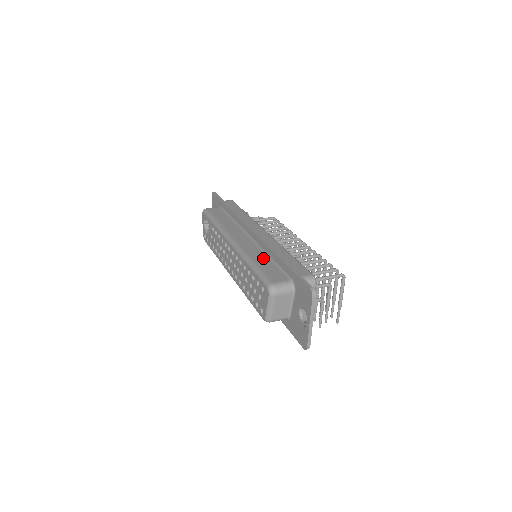
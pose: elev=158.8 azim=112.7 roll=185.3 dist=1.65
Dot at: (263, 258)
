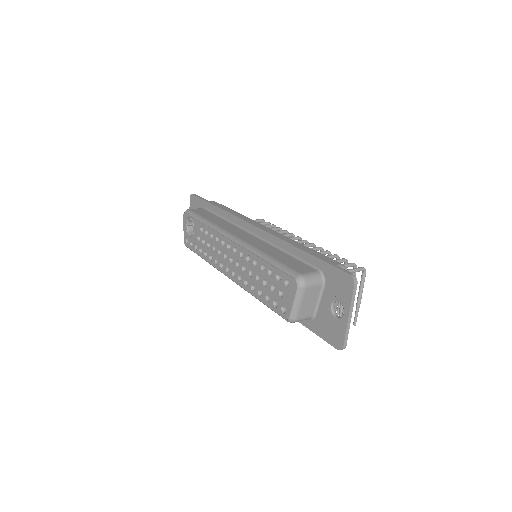
Dot at: (276, 251)
